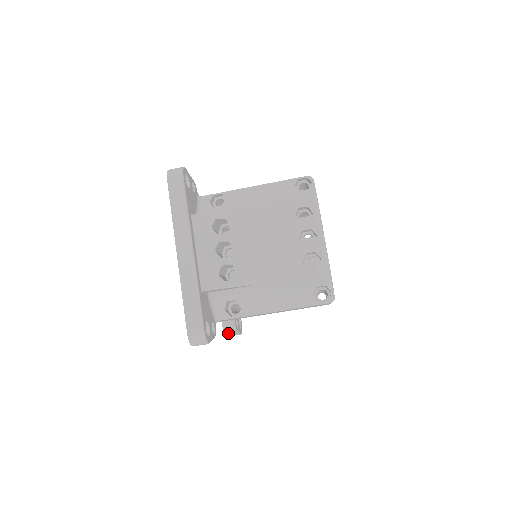
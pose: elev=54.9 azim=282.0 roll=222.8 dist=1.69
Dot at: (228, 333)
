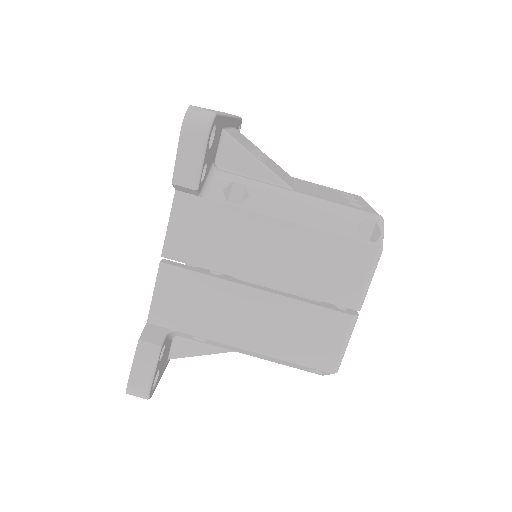
Dot at: (140, 353)
